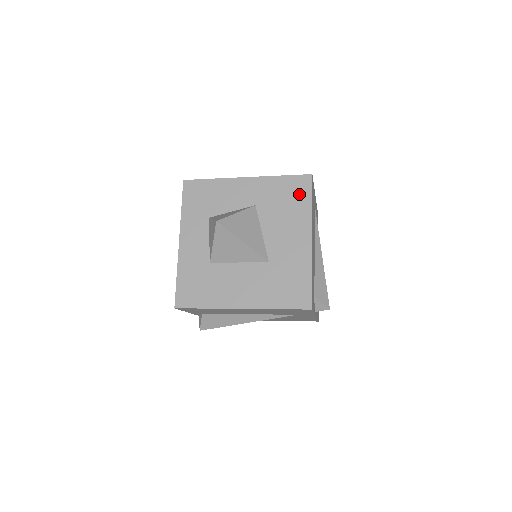
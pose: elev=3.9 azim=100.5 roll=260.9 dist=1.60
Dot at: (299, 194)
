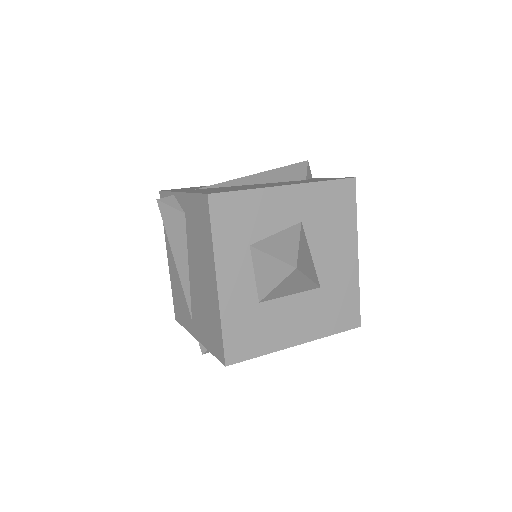
Dot at: (344, 203)
